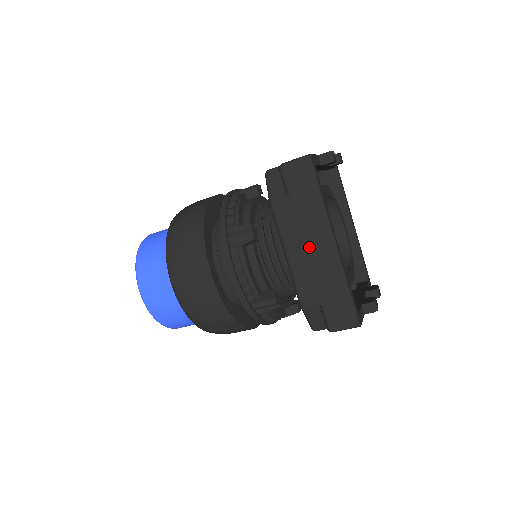
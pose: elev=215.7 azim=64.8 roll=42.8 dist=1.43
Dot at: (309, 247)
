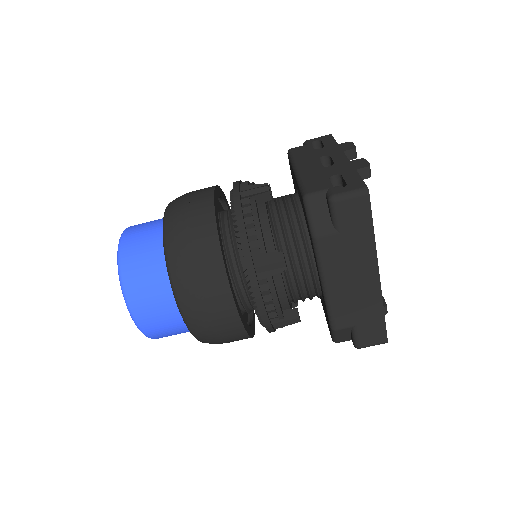
Dot at: (351, 280)
